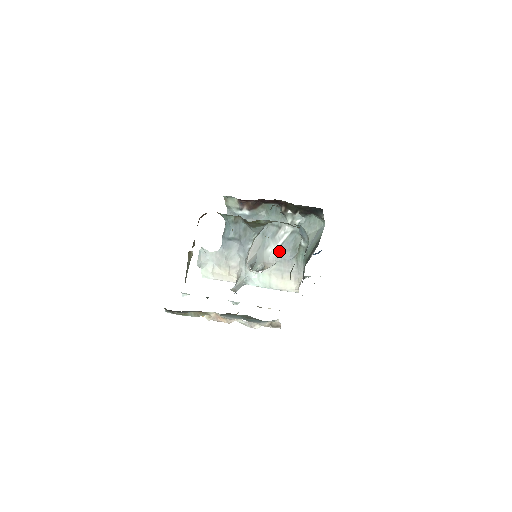
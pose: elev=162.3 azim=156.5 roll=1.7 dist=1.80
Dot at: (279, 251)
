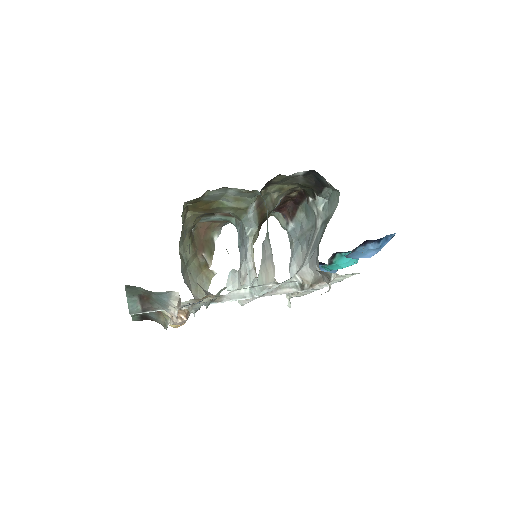
Dot at: (311, 254)
